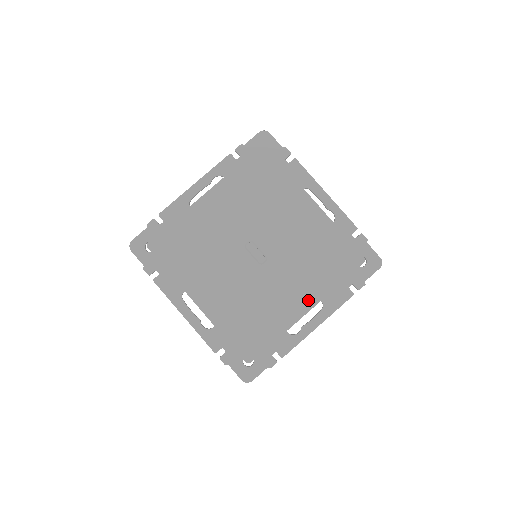
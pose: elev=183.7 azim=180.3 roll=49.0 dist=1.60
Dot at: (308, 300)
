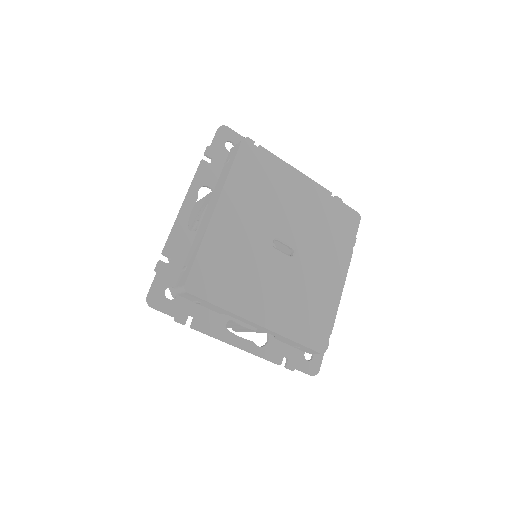
Dot at: (340, 271)
